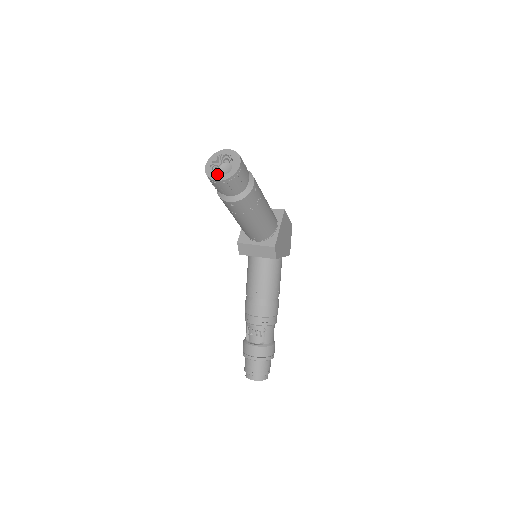
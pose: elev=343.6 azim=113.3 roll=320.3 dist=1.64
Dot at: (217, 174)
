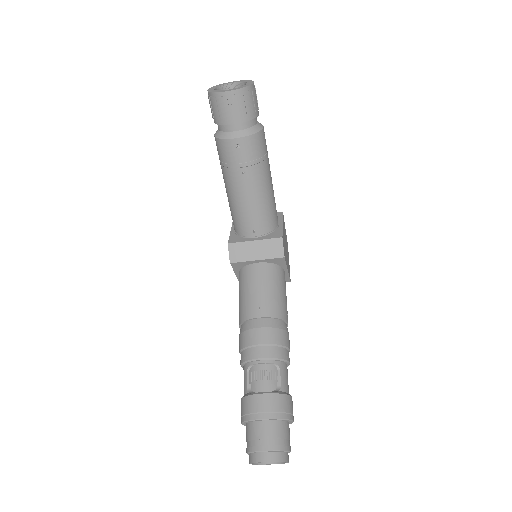
Dot at: occluded
